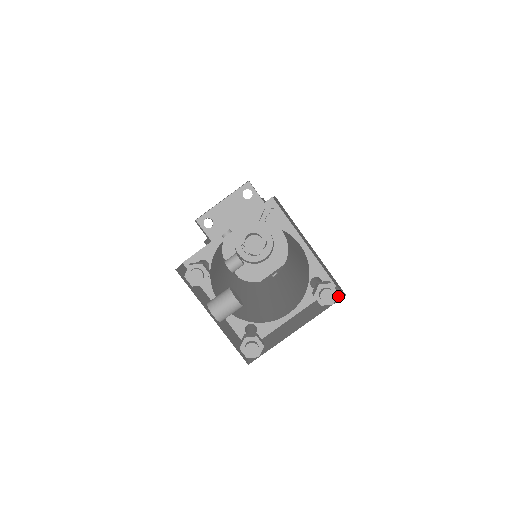
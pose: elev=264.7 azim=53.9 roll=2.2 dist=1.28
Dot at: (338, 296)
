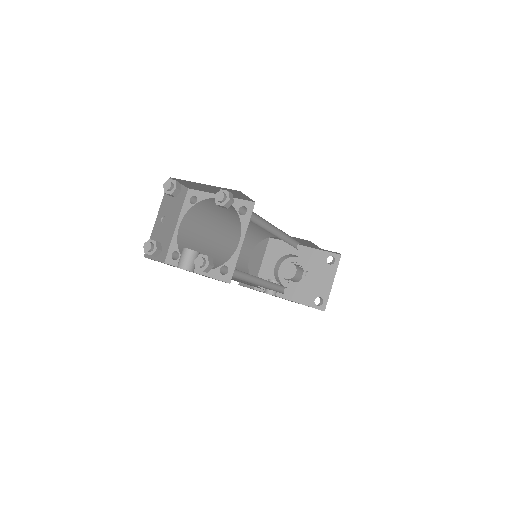
Dot at: occluded
